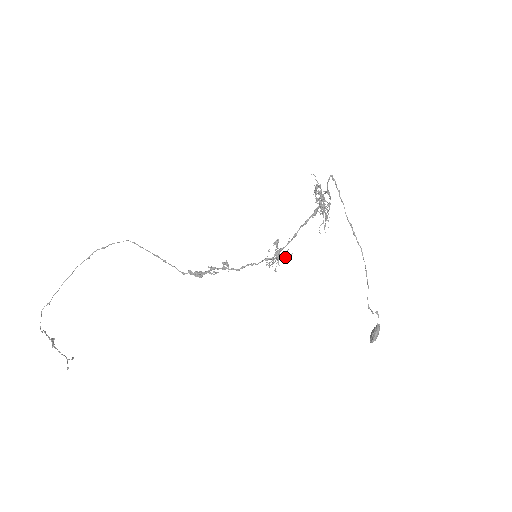
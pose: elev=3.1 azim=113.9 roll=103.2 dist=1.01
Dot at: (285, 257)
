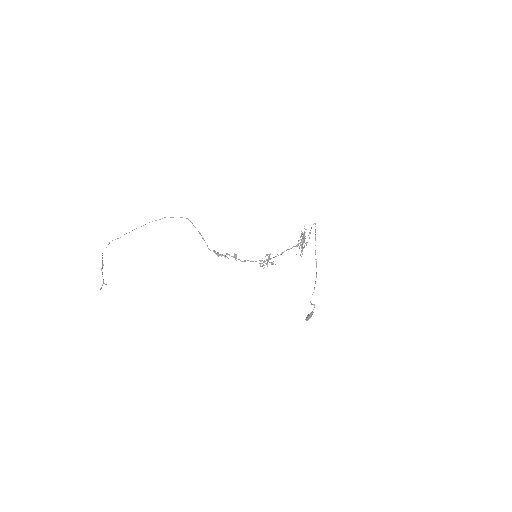
Dot at: (271, 264)
